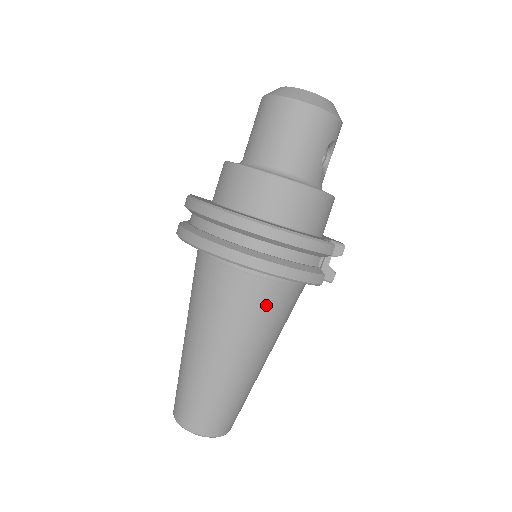
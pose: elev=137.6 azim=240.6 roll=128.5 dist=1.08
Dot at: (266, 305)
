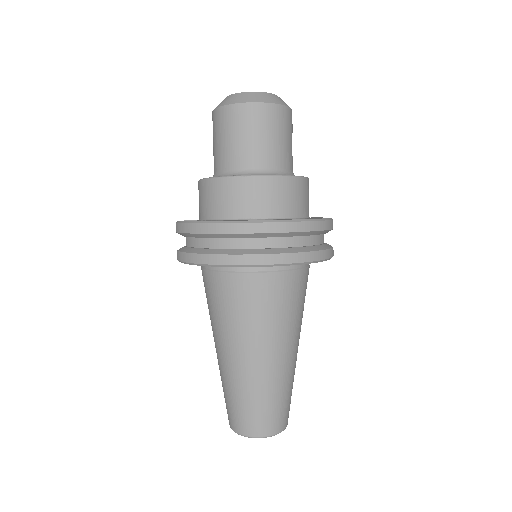
Dot at: (297, 293)
